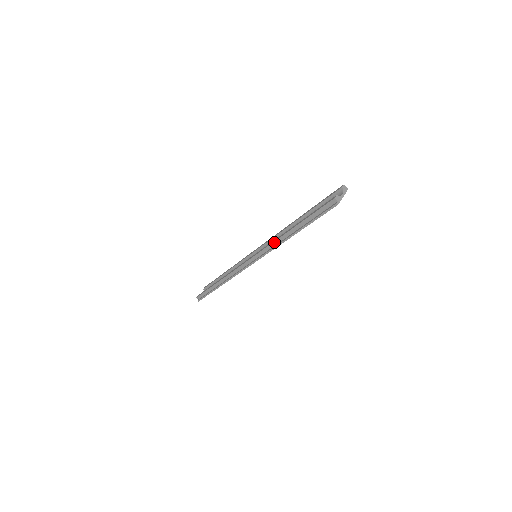
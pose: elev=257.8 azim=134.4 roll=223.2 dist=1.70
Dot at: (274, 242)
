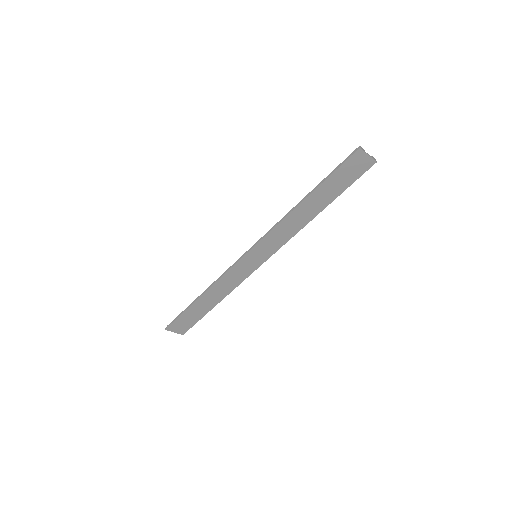
Dot at: (282, 218)
